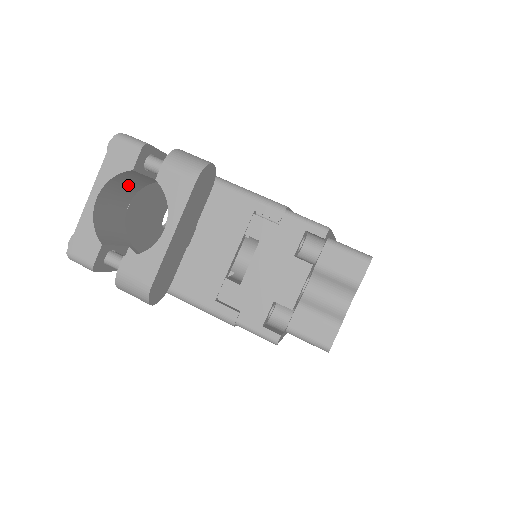
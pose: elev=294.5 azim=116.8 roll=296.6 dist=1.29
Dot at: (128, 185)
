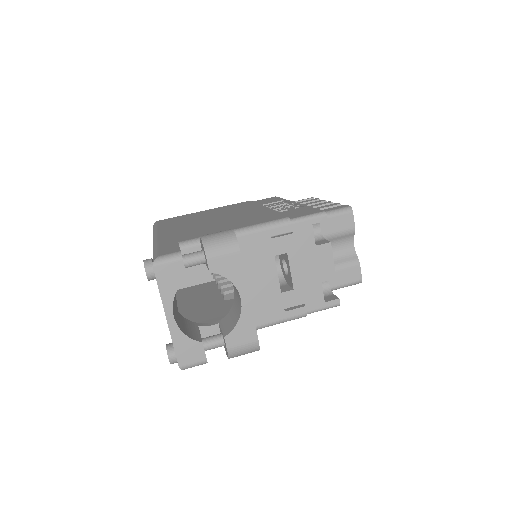
Dot at: occluded
